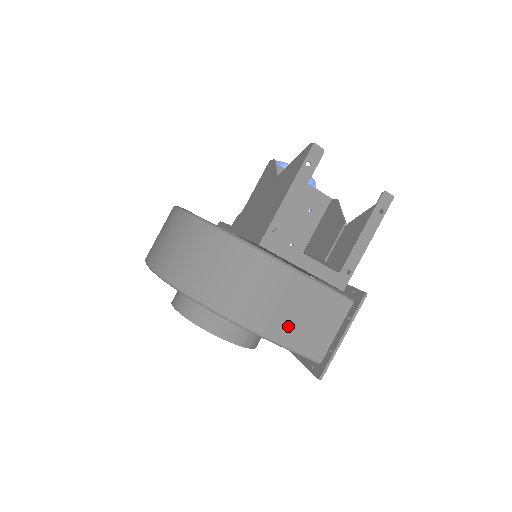
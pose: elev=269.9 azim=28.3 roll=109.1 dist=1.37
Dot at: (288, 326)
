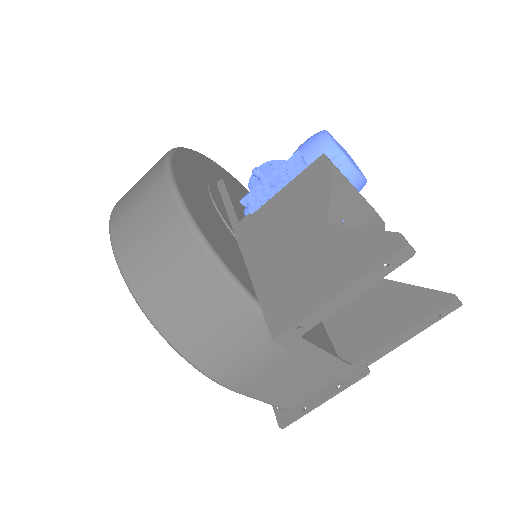
Dot at: (269, 386)
